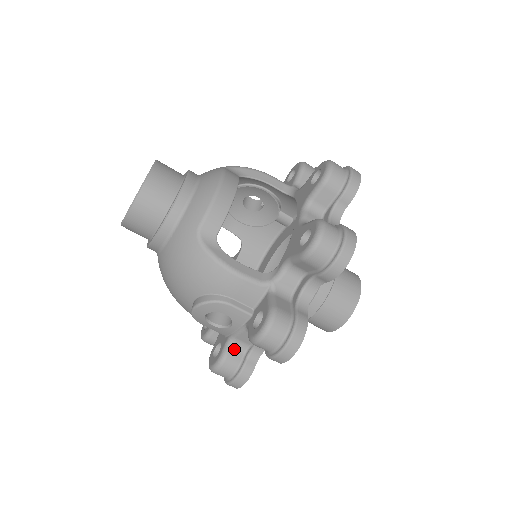
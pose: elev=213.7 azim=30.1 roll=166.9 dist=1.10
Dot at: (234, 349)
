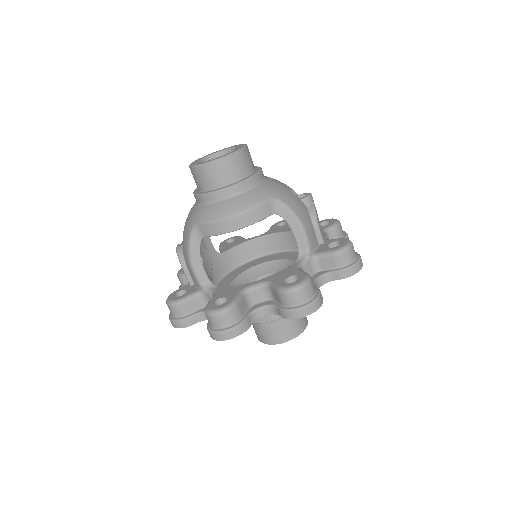
Dot at: occluded
